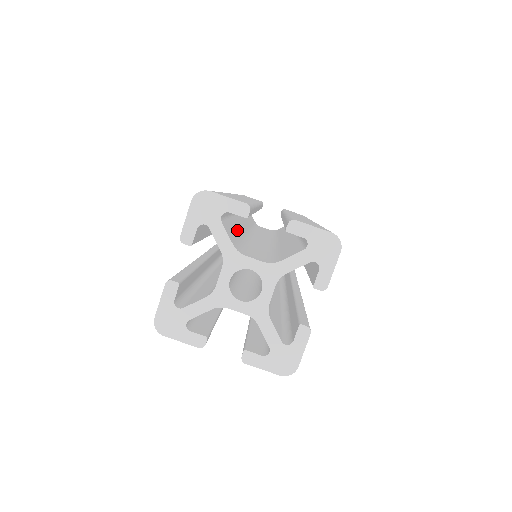
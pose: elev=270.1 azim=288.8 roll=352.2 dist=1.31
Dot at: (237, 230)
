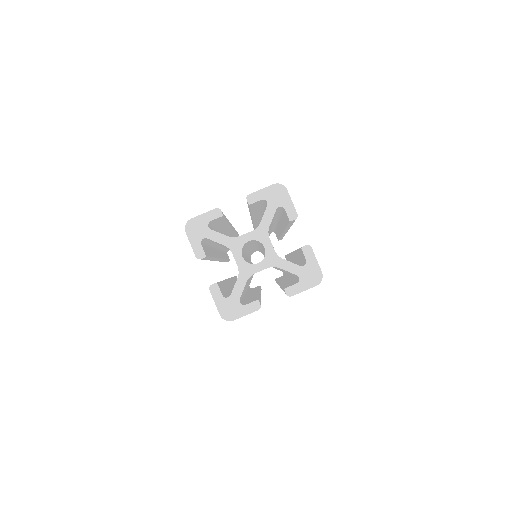
Dot at: occluded
